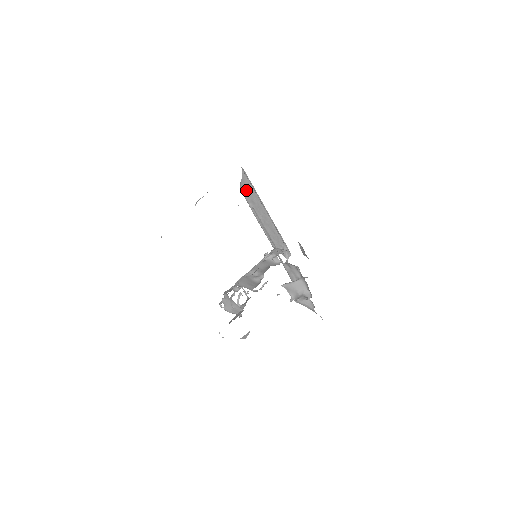
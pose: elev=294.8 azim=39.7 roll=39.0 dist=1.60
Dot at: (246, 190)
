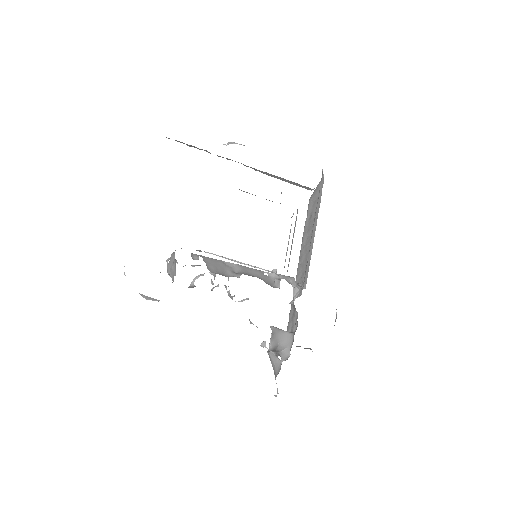
Dot at: (314, 200)
